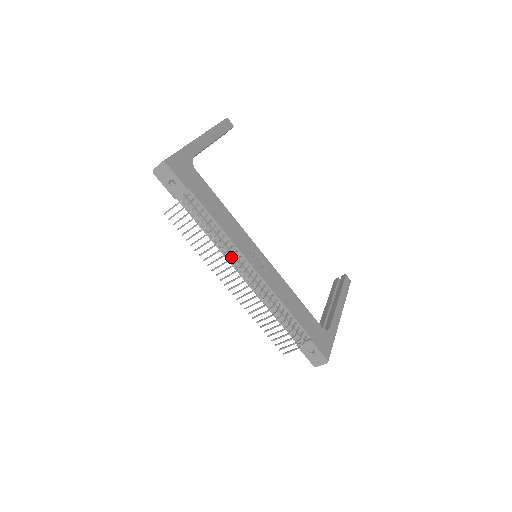
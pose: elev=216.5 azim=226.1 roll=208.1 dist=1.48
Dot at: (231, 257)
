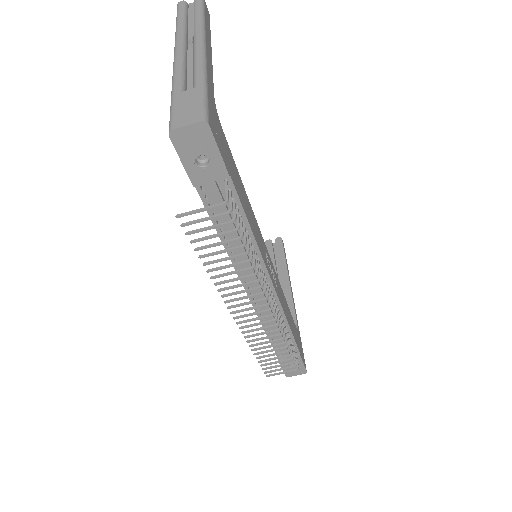
Dot at: (263, 282)
